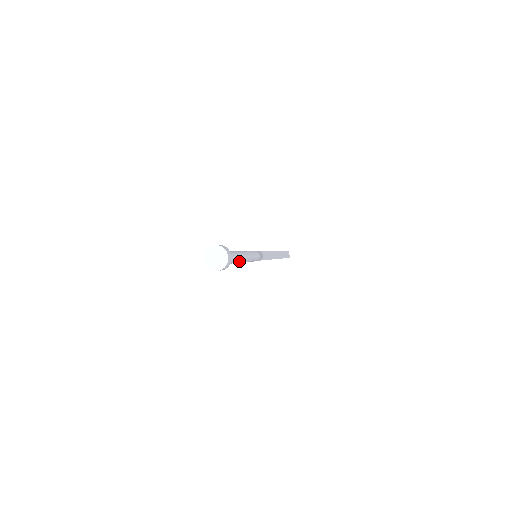
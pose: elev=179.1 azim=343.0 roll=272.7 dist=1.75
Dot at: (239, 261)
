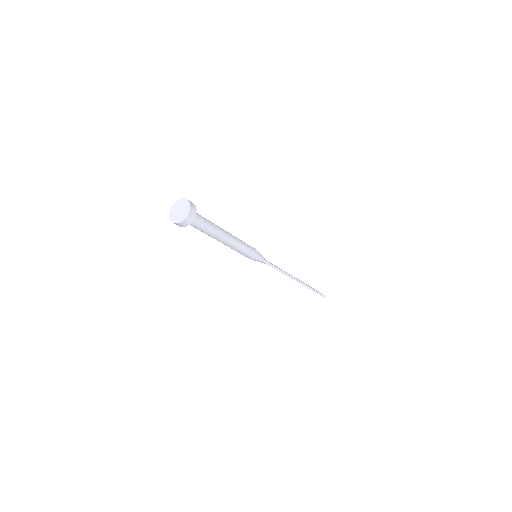
Dot at: (221, 231)
